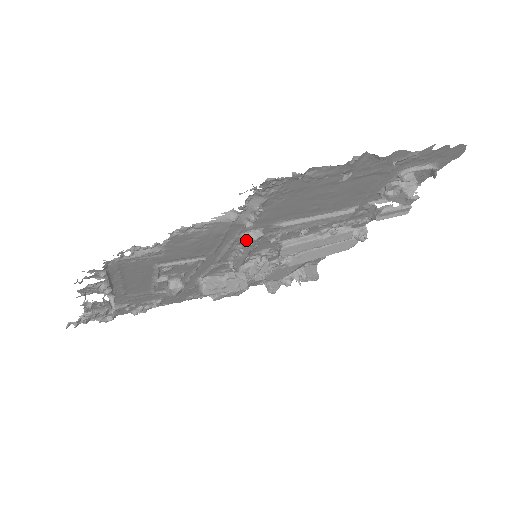
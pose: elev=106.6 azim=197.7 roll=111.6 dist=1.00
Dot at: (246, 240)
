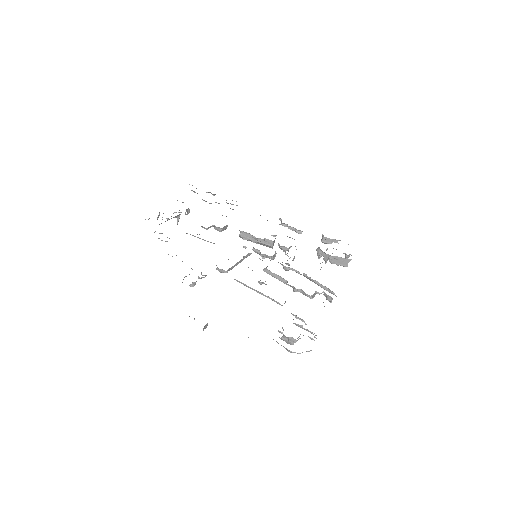
Dot at: occluded
